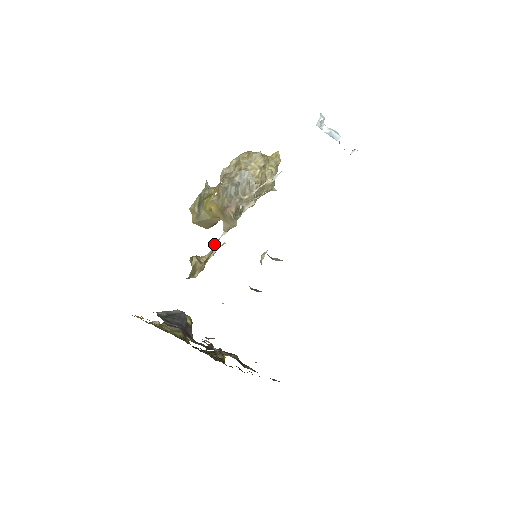
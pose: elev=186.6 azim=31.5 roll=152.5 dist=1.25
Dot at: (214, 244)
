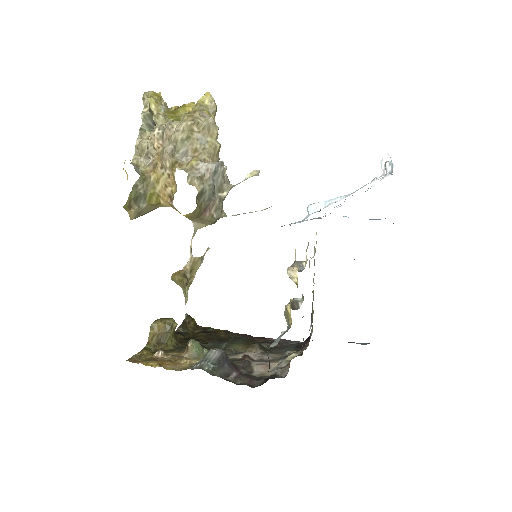
Dot at: (190, 249)
